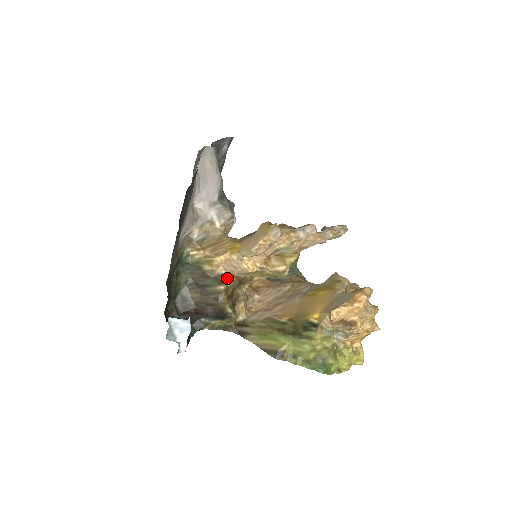
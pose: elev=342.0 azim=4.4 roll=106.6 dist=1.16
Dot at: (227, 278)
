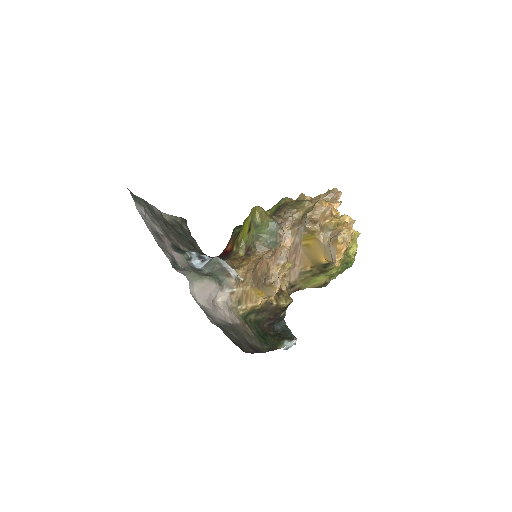
Dot at: (270, 297)
